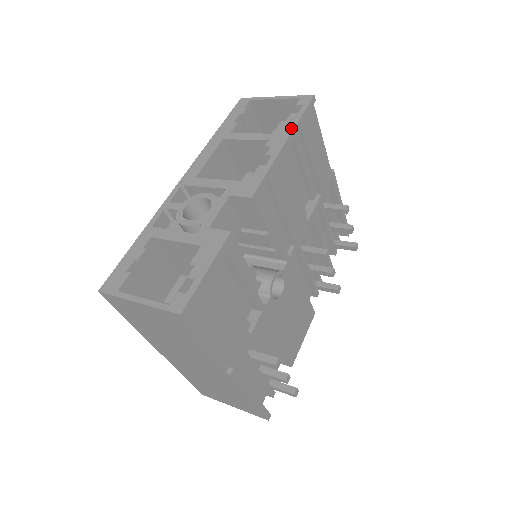
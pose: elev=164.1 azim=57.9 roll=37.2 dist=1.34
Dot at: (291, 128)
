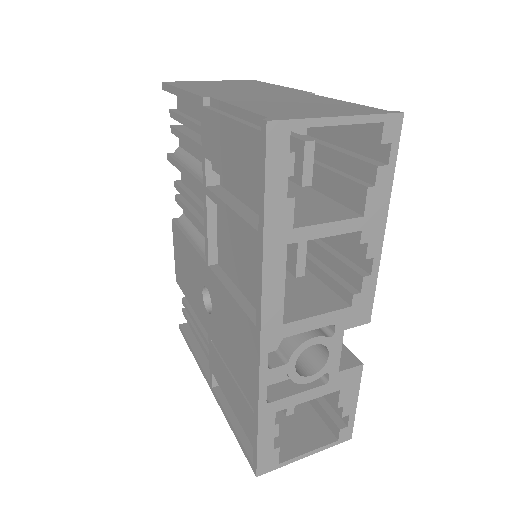
Dot at: (387, 202)
